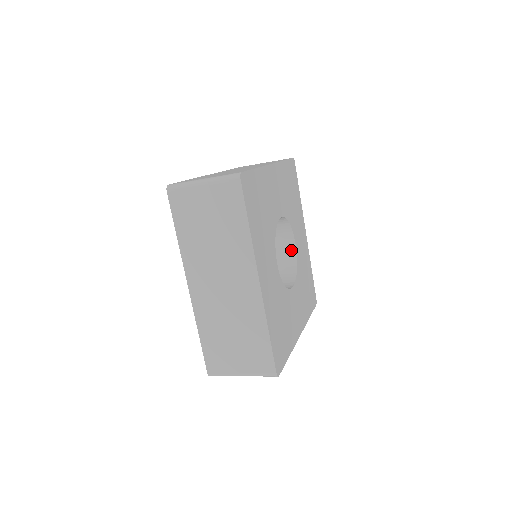
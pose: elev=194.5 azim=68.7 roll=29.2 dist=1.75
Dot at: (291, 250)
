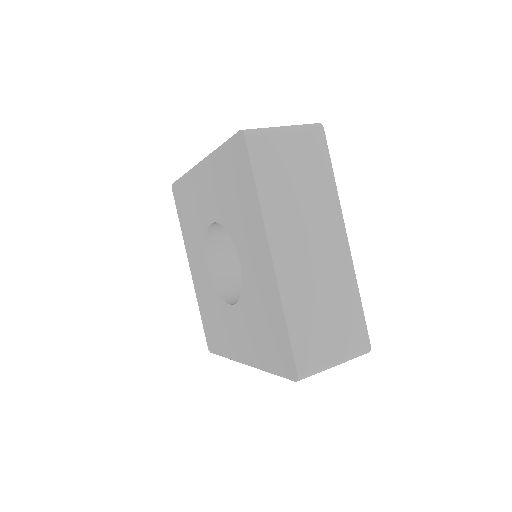
Dot at: occluded
